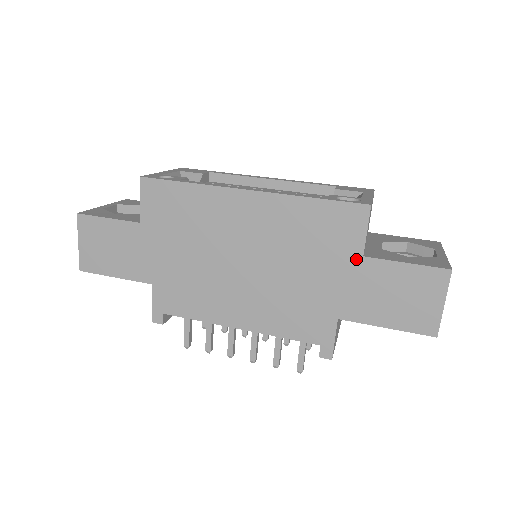
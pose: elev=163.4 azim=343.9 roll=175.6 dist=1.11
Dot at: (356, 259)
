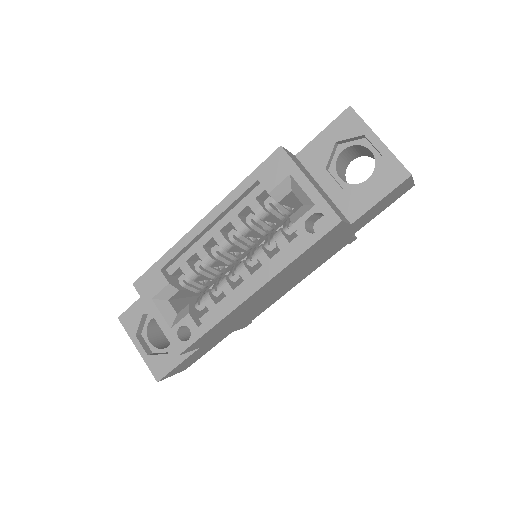
Dot at: (347, 229)
